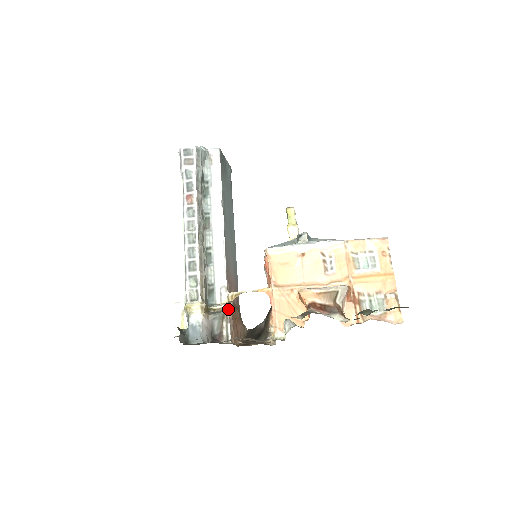
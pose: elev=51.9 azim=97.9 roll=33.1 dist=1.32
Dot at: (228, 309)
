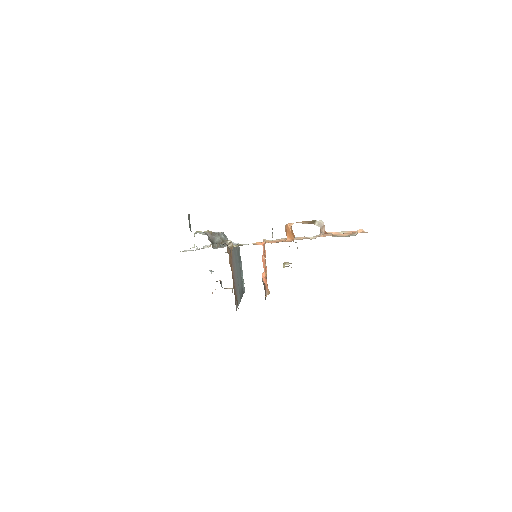
Dot at: (228, 242)
